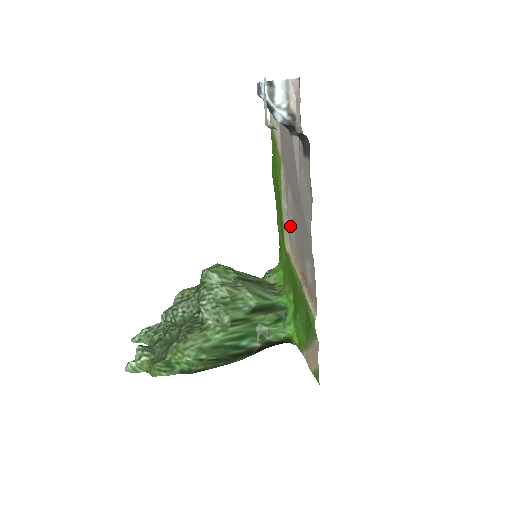
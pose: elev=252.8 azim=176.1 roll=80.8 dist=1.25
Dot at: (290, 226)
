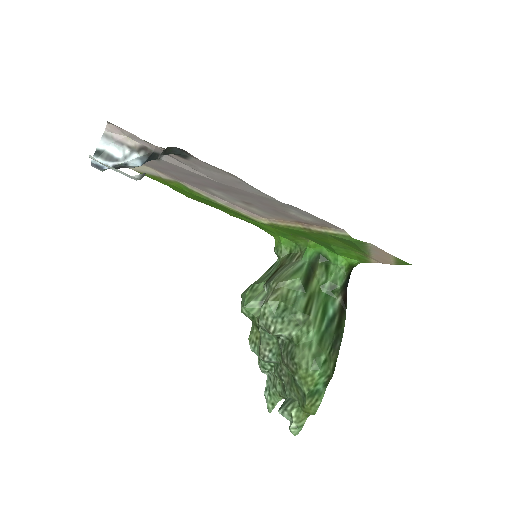
Dot at: (245, 208)
